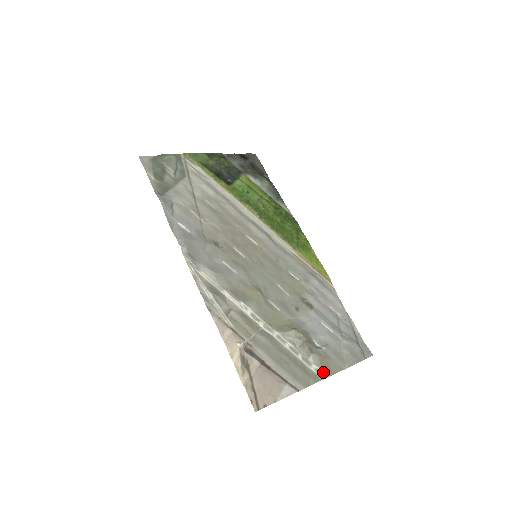
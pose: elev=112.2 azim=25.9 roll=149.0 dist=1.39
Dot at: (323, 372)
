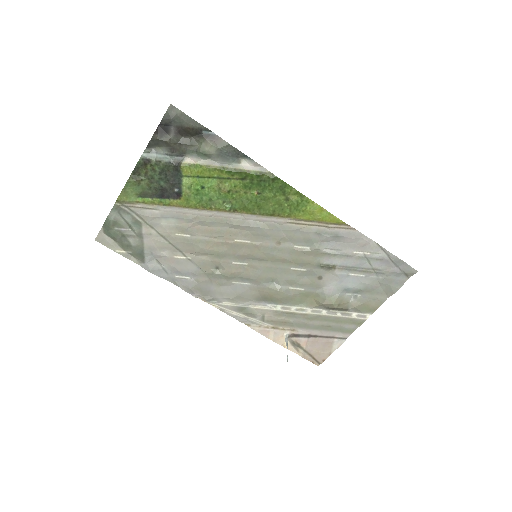
Dot at: (365, 314)
